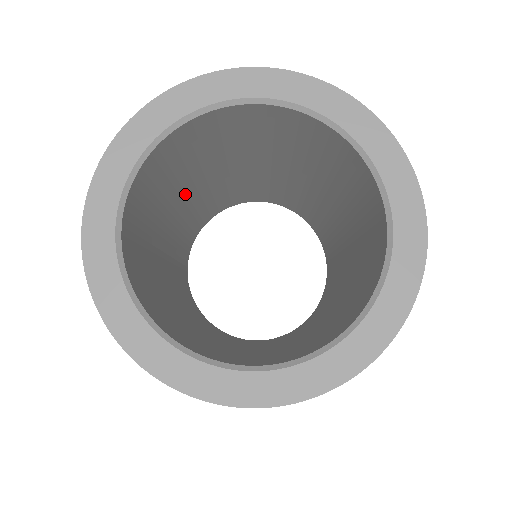
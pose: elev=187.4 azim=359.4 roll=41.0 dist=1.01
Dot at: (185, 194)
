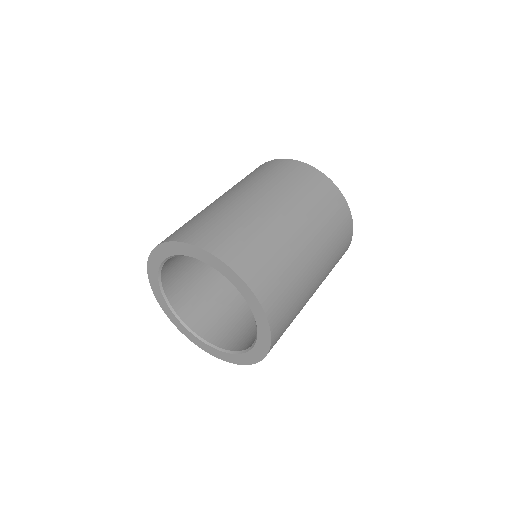
Dot at: occluded
